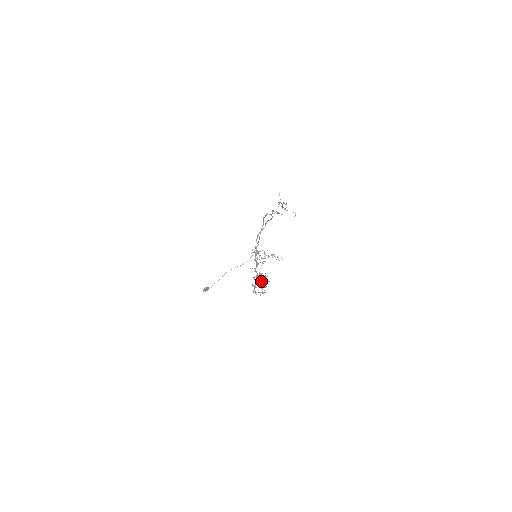
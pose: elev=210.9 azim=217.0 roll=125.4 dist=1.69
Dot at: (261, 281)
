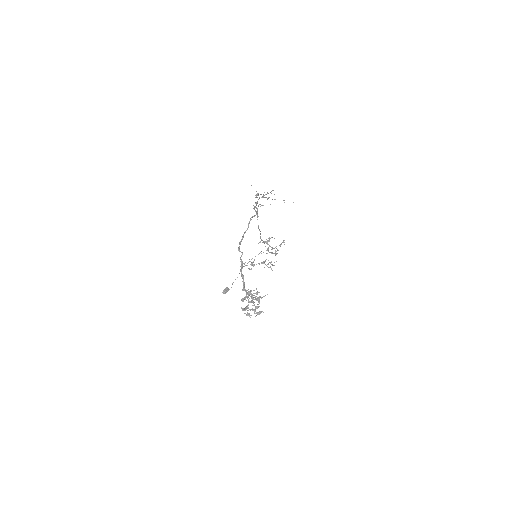
Dot at: occluded
